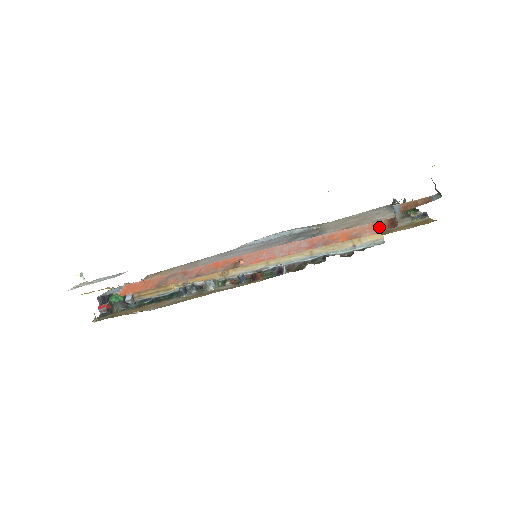
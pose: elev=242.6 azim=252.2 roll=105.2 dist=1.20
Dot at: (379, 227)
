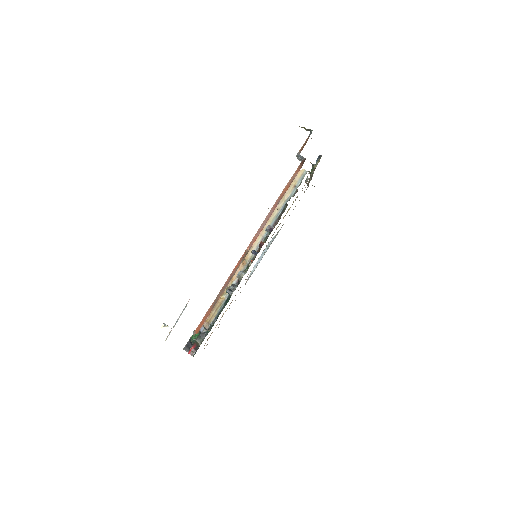
Dot at: (299, 169)
